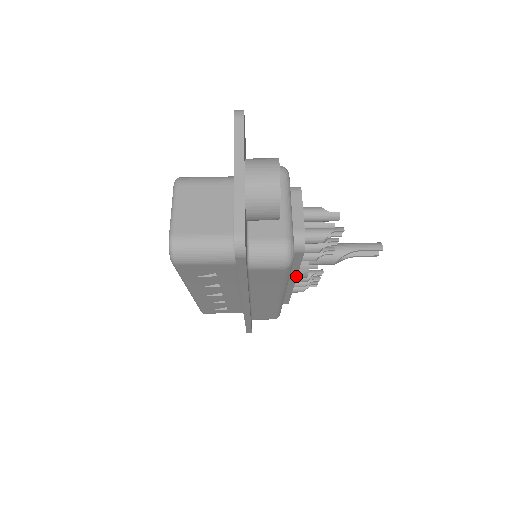
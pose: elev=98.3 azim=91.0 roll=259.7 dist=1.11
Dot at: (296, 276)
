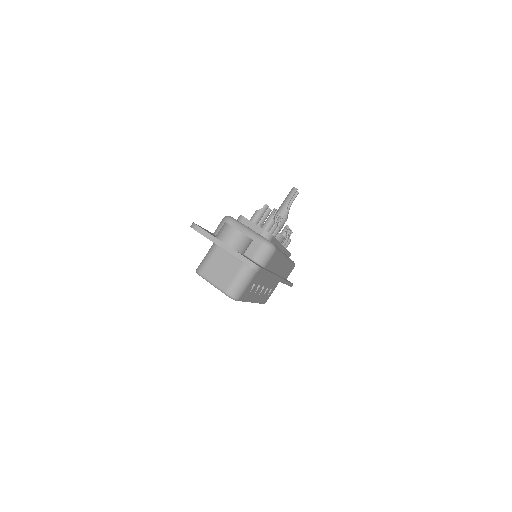
Dot at: (281, 244)
